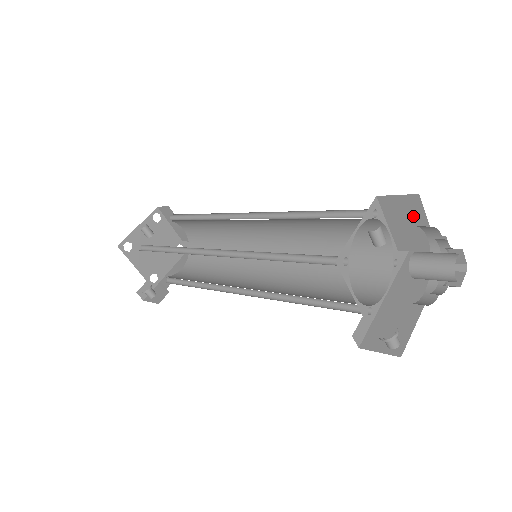
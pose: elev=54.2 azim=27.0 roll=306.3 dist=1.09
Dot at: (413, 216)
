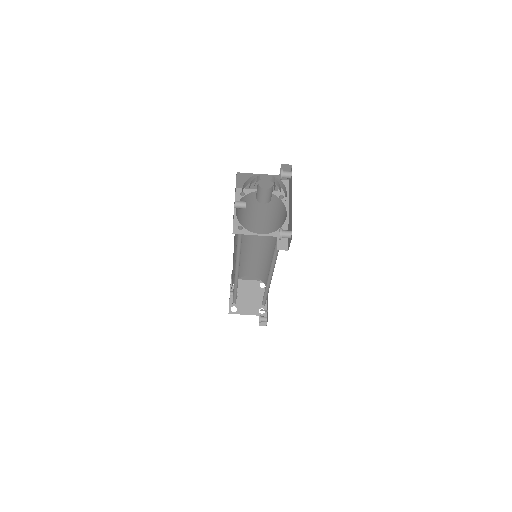
Dot at: occluded
